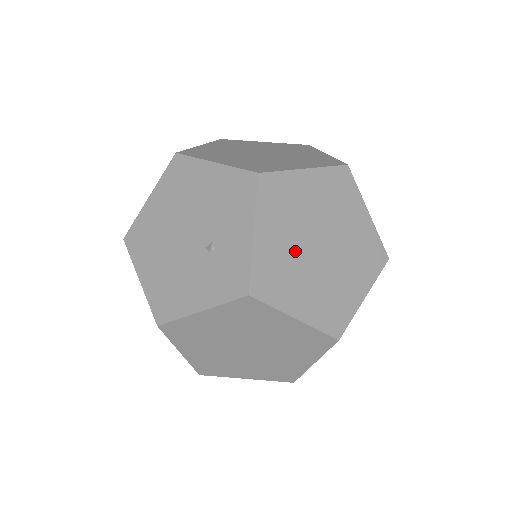
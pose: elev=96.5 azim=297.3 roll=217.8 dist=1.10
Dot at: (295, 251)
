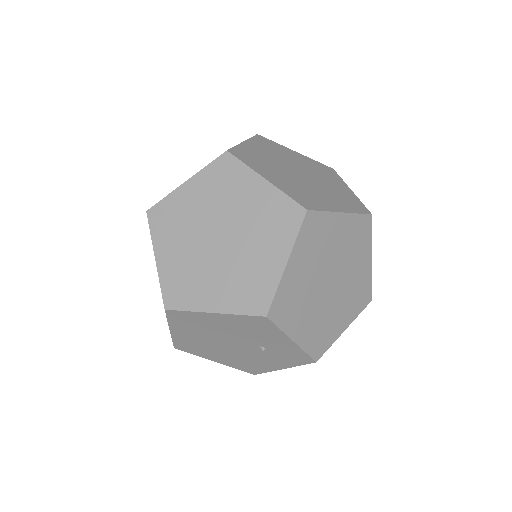
Dot at: (320, 309)
